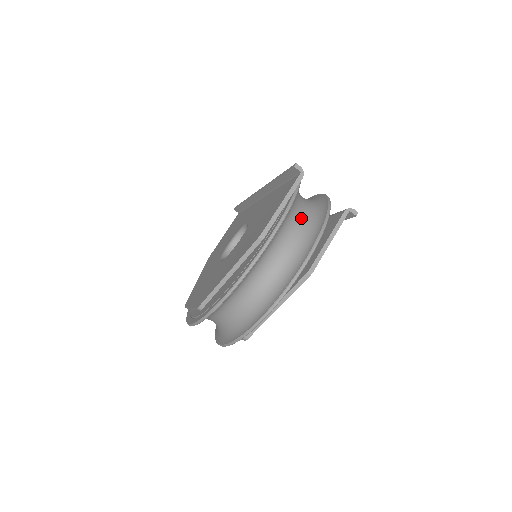
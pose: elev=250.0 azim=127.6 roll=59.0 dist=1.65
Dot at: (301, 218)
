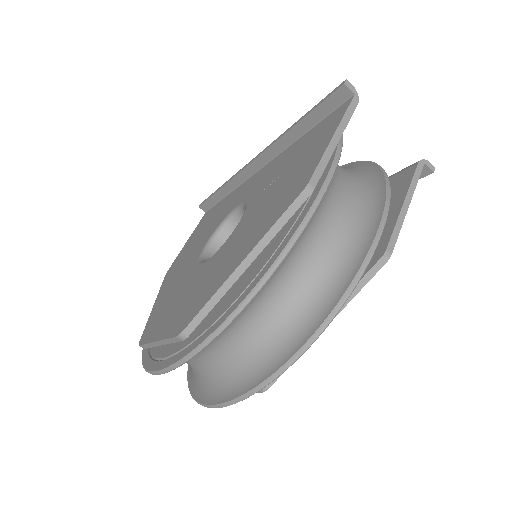
Dot at: (345, 179)
